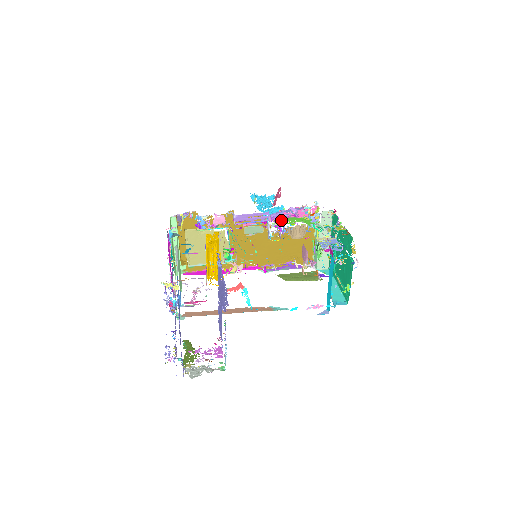
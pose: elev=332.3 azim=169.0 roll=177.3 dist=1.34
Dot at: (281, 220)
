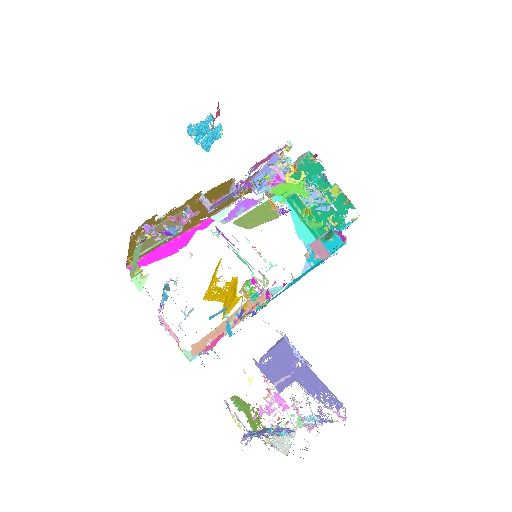
Dot at: occluded
